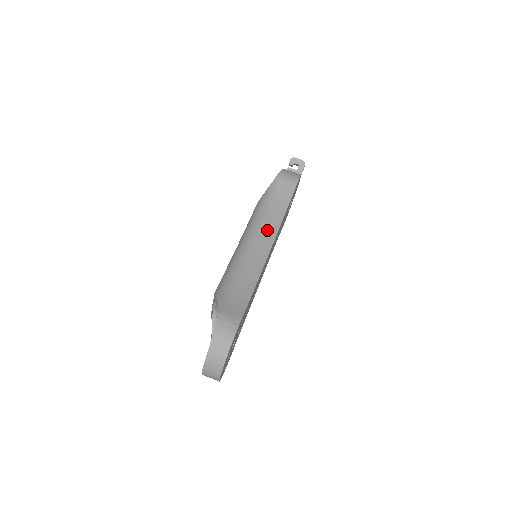
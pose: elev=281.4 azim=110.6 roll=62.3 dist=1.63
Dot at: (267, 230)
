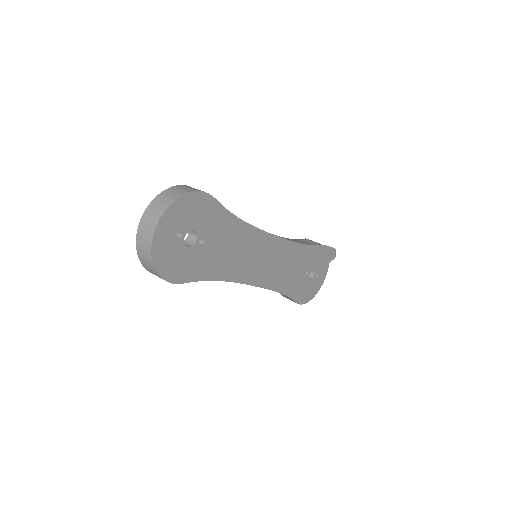
Dot at: occluded
